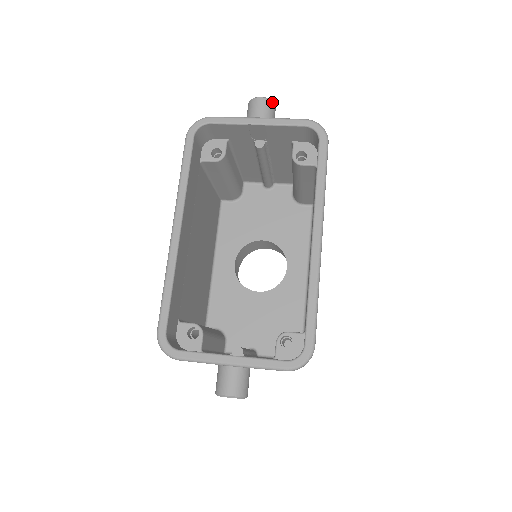
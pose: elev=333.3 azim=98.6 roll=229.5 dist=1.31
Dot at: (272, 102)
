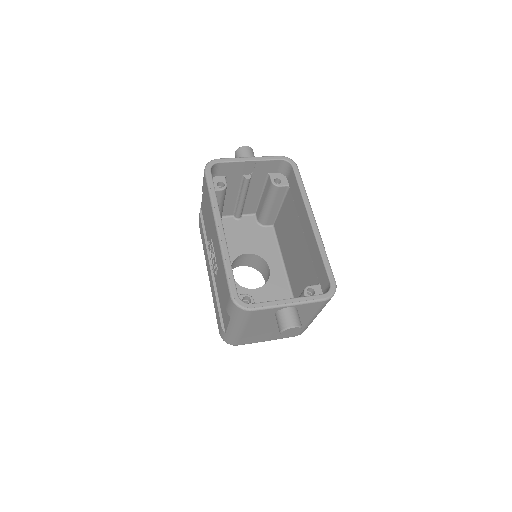
Dot at: (252, 149)
